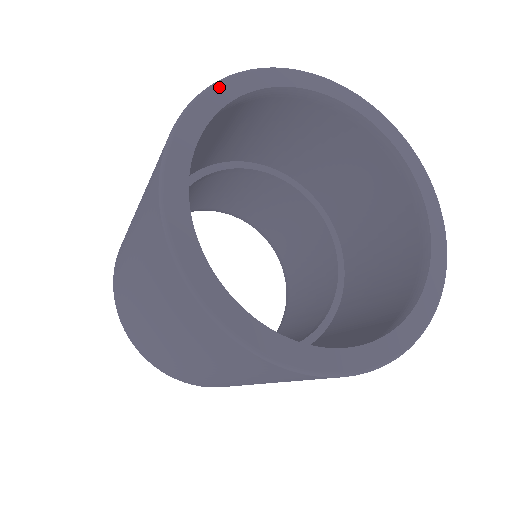
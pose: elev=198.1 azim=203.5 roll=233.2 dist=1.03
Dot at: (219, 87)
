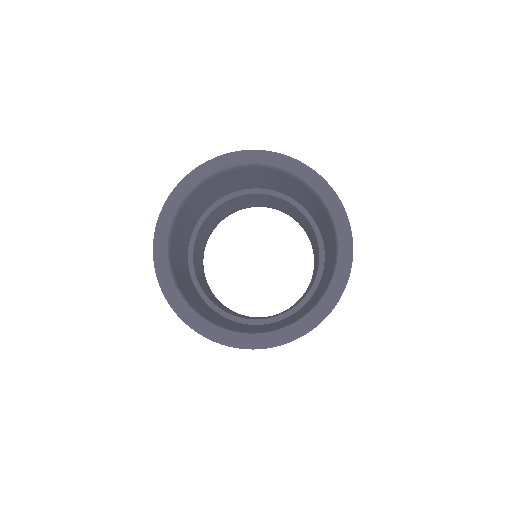
Dot at: (157, 247)
